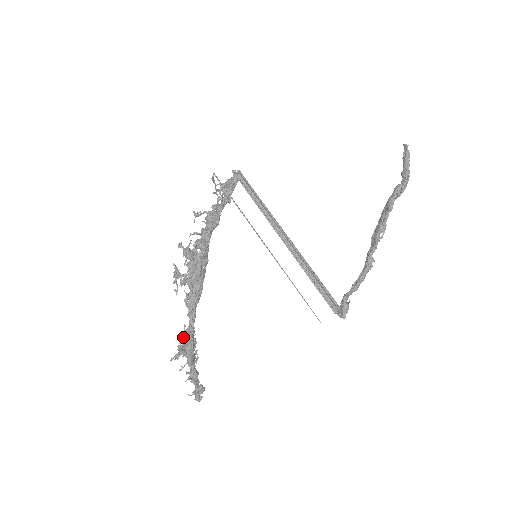
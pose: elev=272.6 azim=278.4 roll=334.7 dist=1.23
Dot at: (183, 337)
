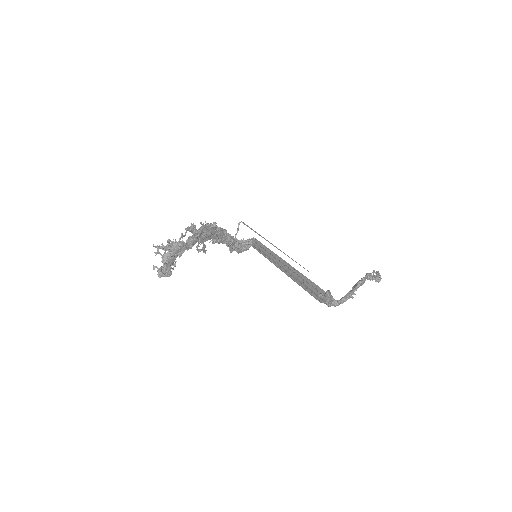
Dot at: (175, 242)
